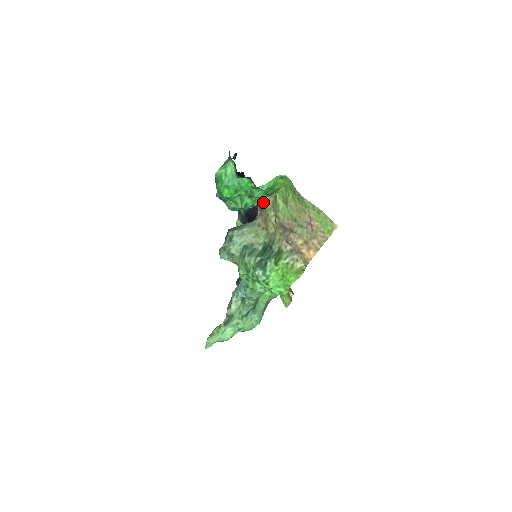
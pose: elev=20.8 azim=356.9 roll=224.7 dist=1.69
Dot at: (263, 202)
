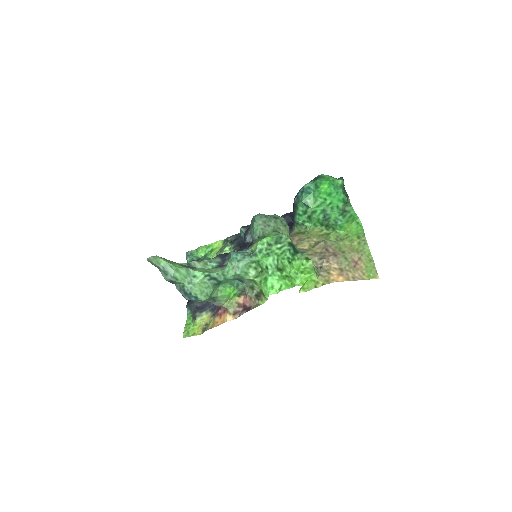
Dot at: (310, 229)
